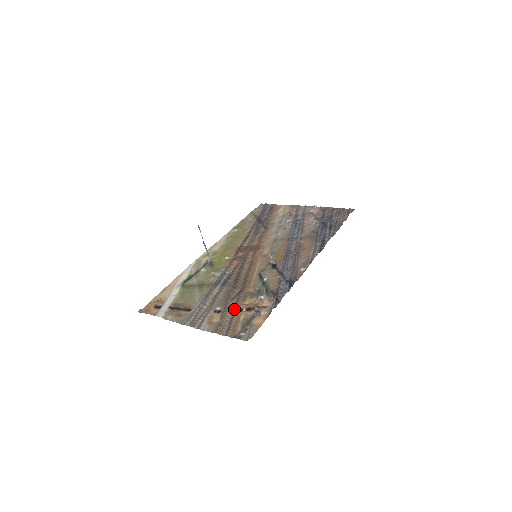
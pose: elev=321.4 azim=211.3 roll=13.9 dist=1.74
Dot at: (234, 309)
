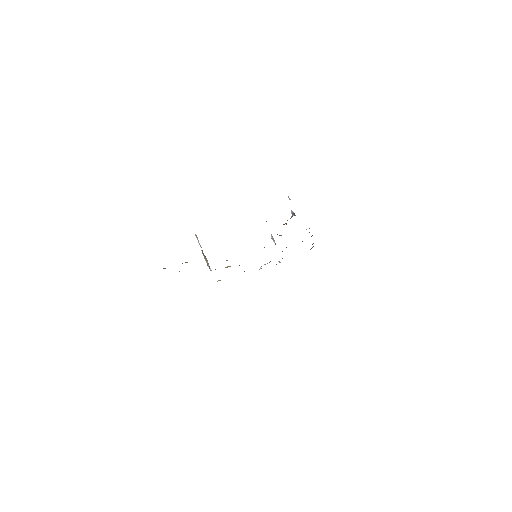
Dot at: occluded
